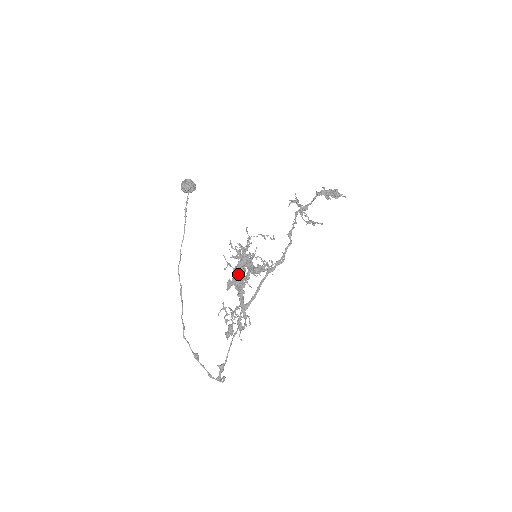
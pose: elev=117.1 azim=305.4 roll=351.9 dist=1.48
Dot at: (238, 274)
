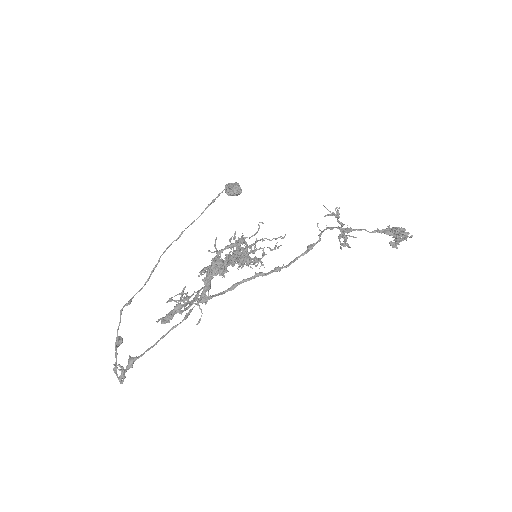
Dot at: (217, 256)
